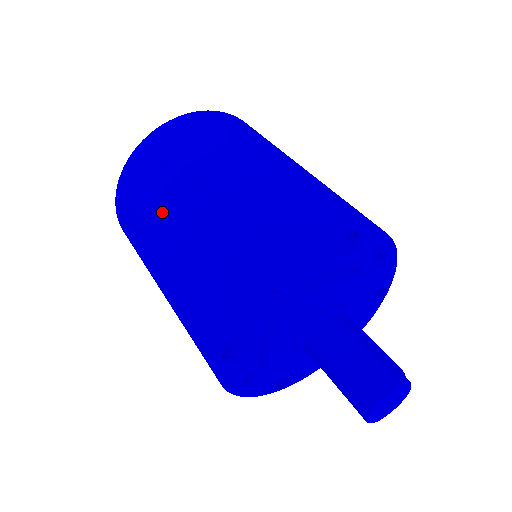
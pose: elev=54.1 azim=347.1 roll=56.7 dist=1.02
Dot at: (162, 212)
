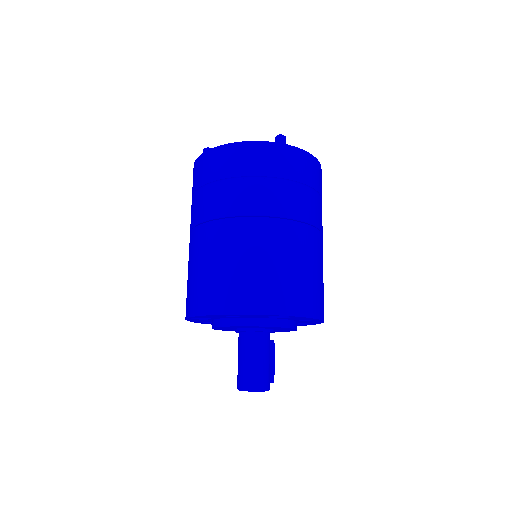
Dot at: (207, 214)
